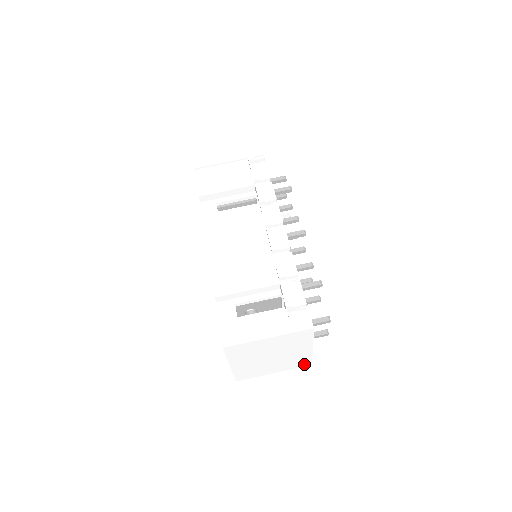
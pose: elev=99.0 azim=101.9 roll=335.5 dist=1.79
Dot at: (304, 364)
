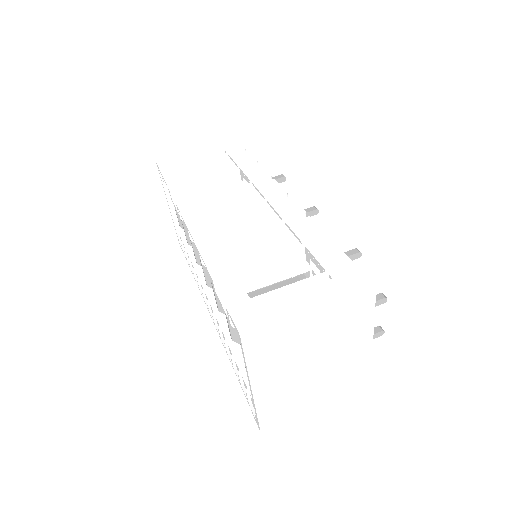
Dot at: (359, 384)
